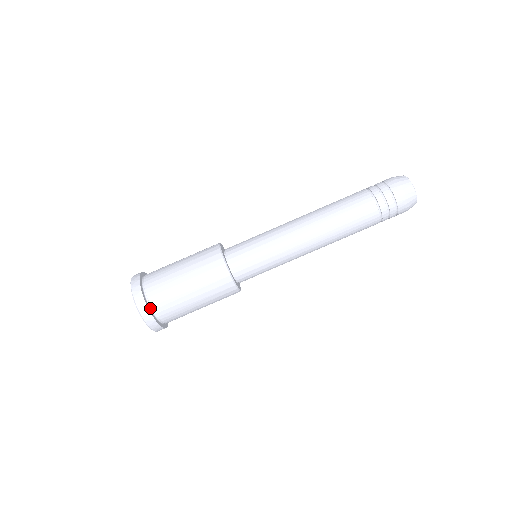
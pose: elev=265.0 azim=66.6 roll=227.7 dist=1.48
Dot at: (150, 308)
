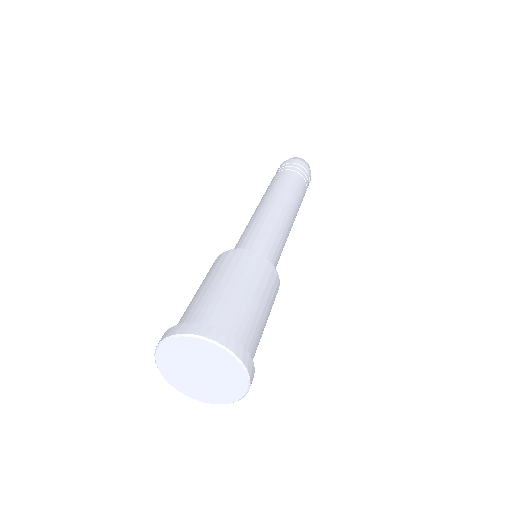
Dot at: occluded
